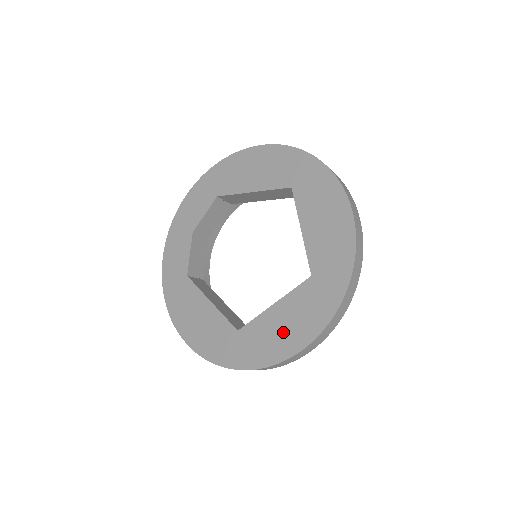
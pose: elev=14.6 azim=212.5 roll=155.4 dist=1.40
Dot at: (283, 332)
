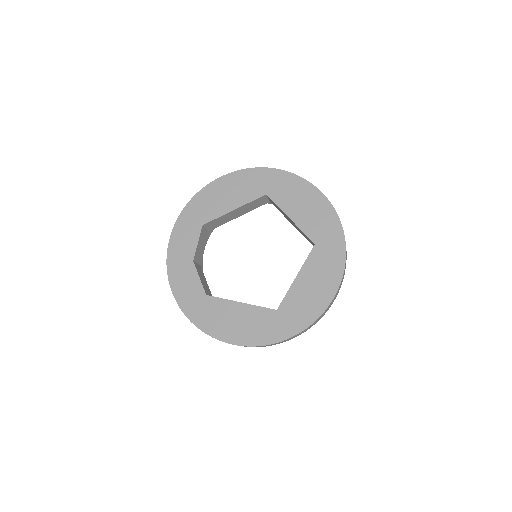
Dot at: (314, 291)
